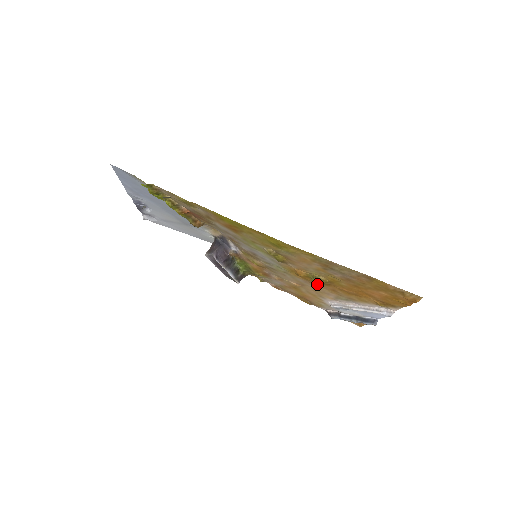
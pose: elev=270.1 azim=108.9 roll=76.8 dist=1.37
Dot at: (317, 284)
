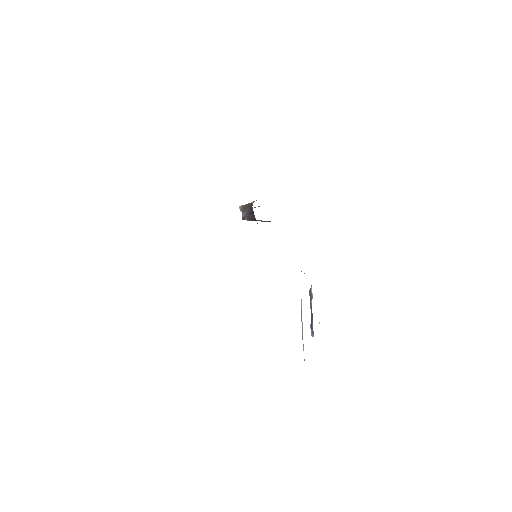
Dot at: occluded
